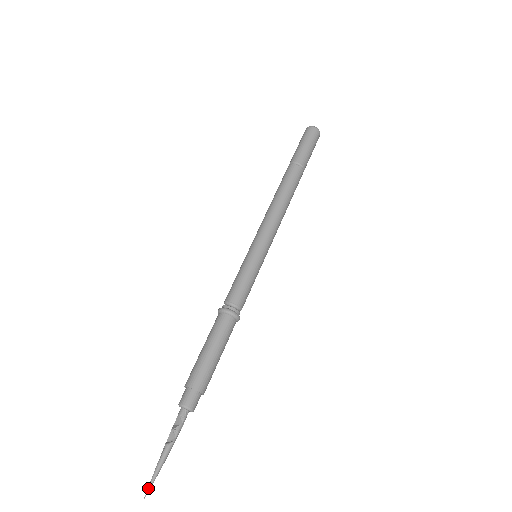
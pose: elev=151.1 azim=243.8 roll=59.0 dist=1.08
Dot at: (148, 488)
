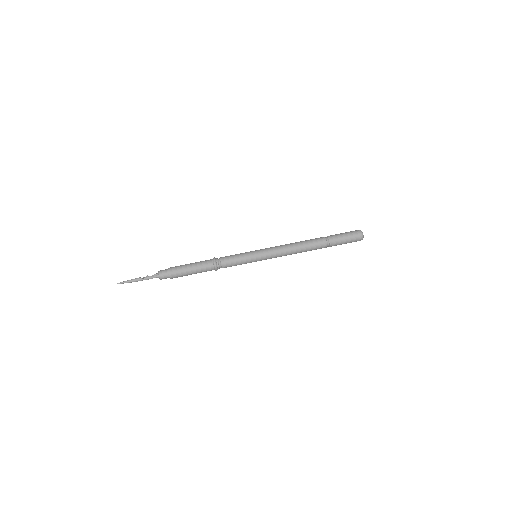
Dot at: (119, 283)
